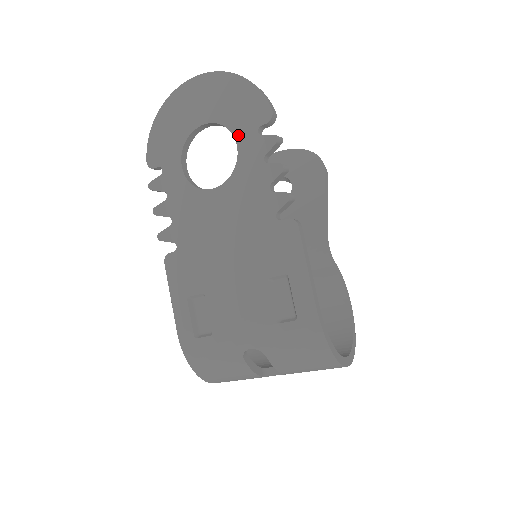
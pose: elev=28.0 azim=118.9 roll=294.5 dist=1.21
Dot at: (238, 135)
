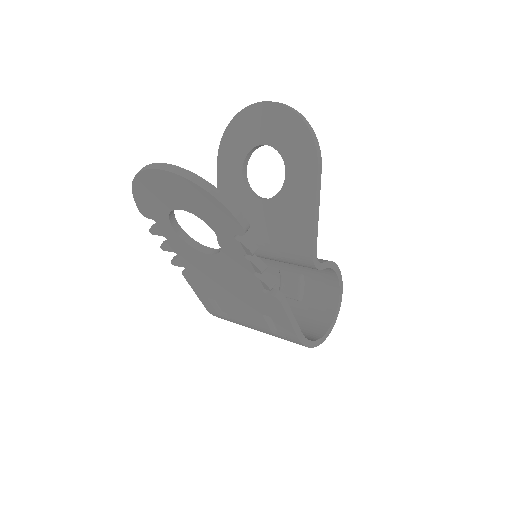
Dot at: (217, 232)
